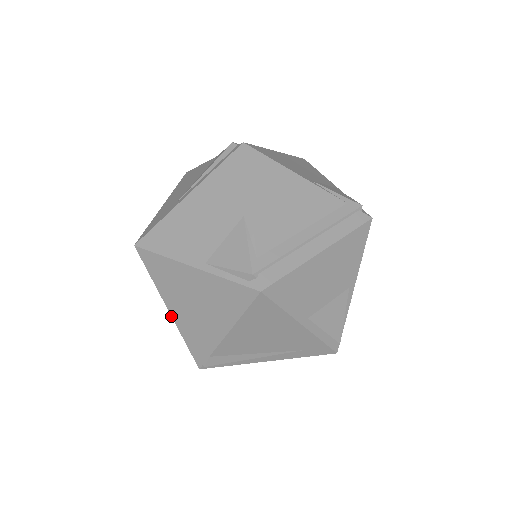
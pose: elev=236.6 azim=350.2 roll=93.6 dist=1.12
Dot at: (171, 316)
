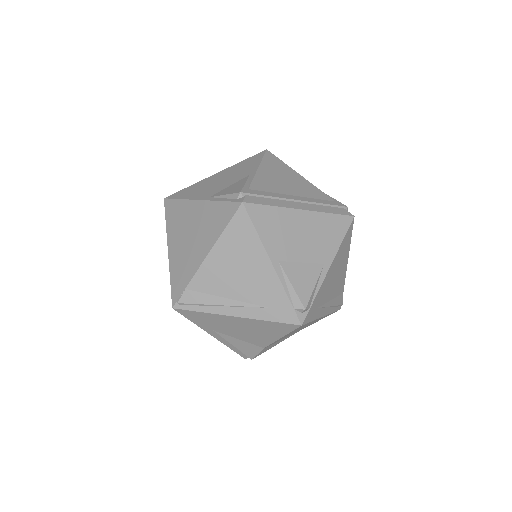
Dot at: (168, 256)
